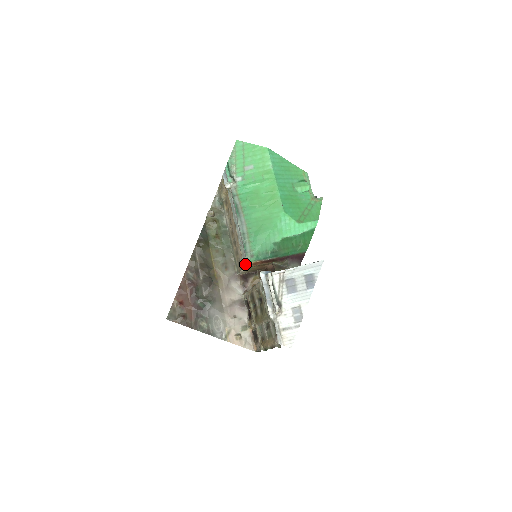
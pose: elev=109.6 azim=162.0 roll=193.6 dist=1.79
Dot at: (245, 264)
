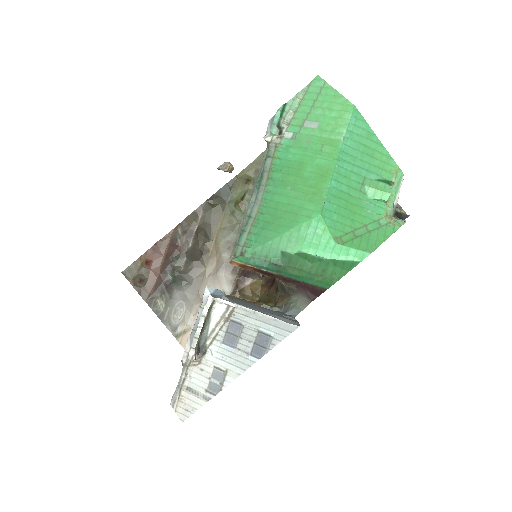
Dot at: (230, 259)
